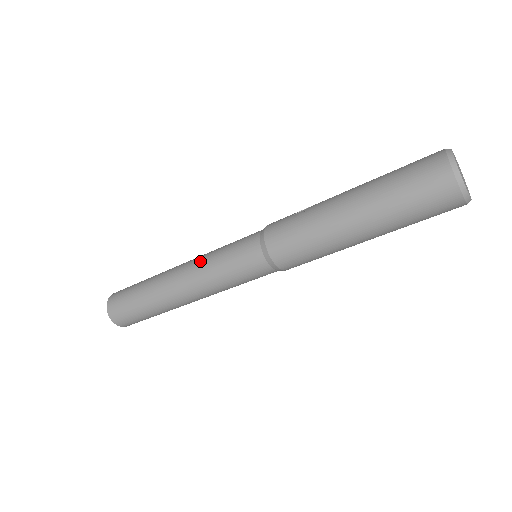
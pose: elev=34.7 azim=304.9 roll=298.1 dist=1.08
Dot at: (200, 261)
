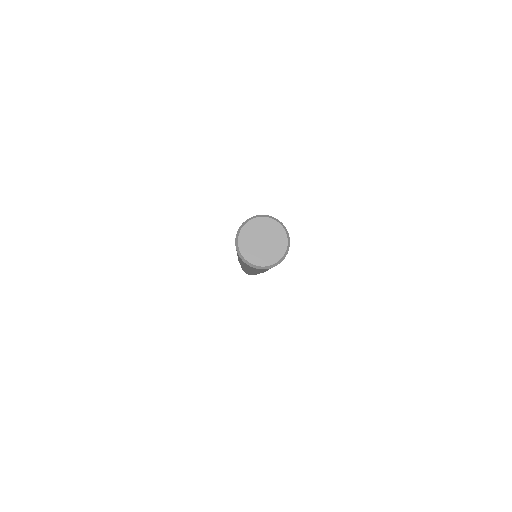
Dot at: occluded
